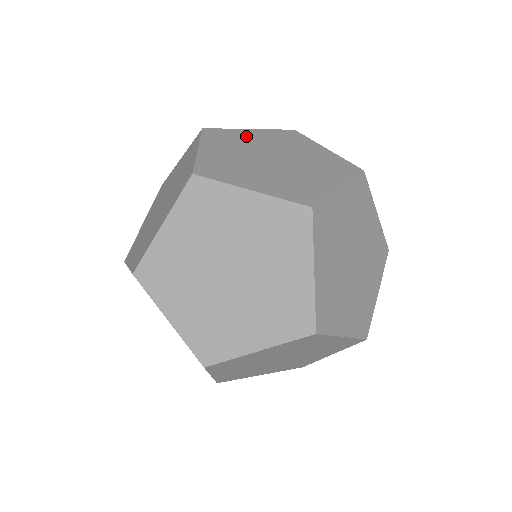
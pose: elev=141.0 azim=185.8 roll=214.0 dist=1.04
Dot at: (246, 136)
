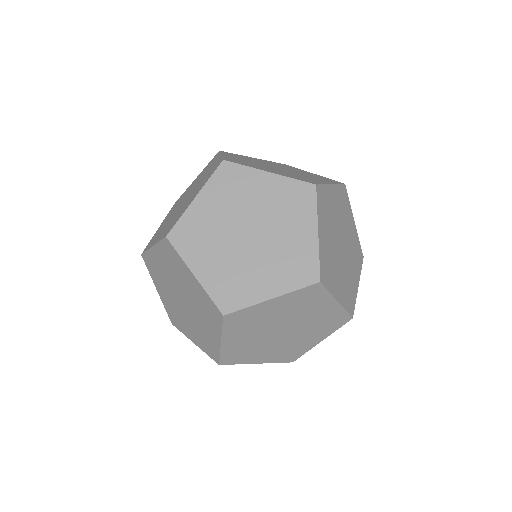
Dot at: (203, 216)
